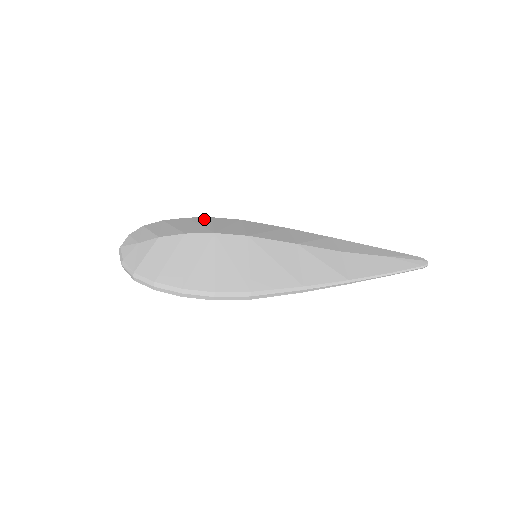
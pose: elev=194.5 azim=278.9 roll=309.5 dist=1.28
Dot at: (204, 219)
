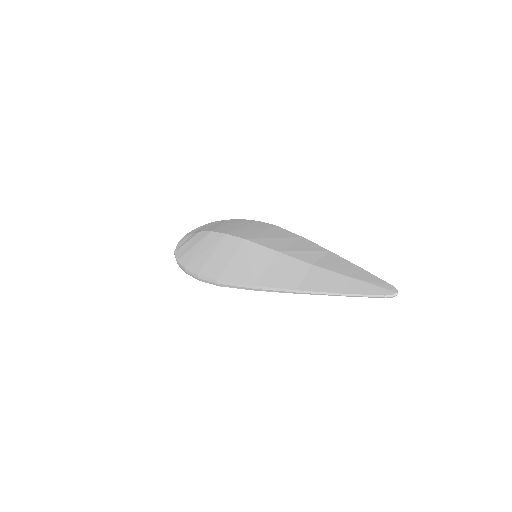
Dot at: (249, 222)
